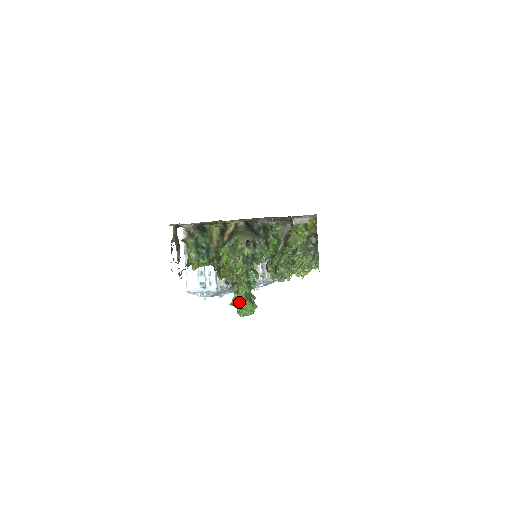
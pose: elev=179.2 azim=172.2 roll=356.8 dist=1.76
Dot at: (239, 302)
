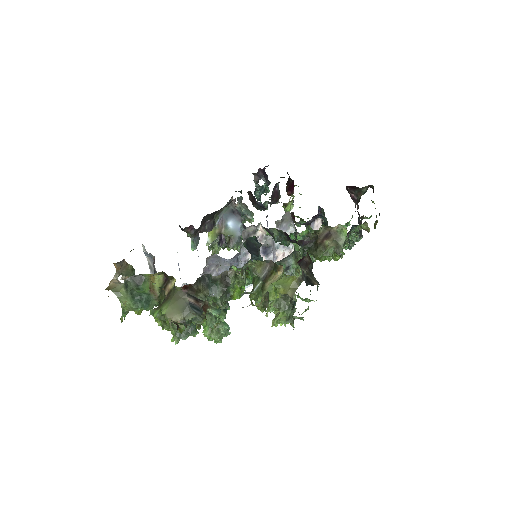
Dot at: occluded
